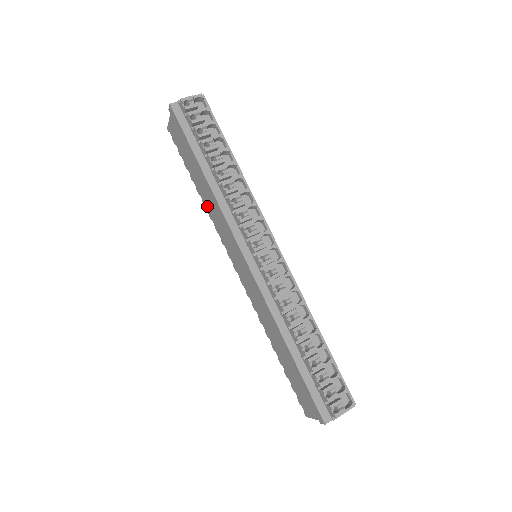
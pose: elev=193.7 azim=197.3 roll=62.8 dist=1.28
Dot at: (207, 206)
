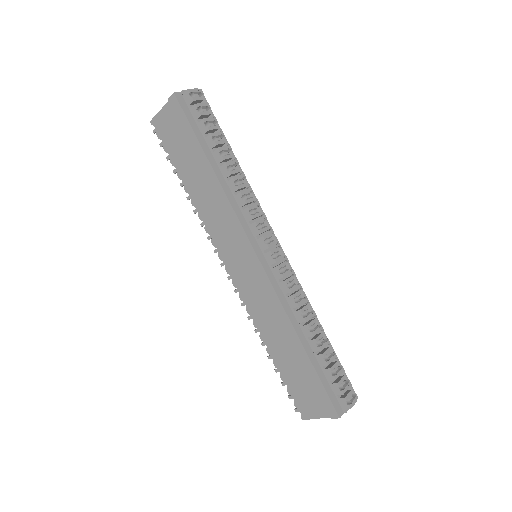
Dot at: (199, 205)
